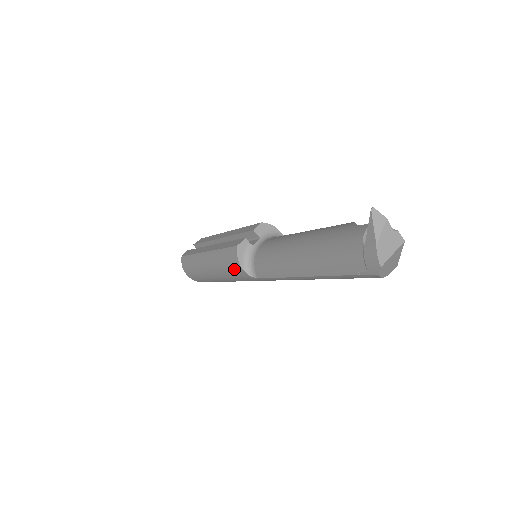
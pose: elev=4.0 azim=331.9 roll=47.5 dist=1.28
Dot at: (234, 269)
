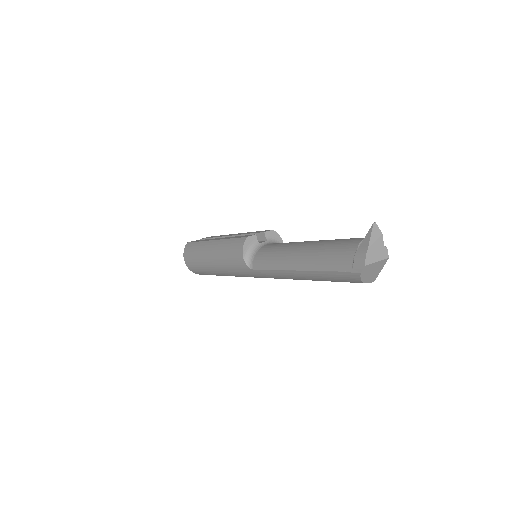
Dot at: (235, 256)
